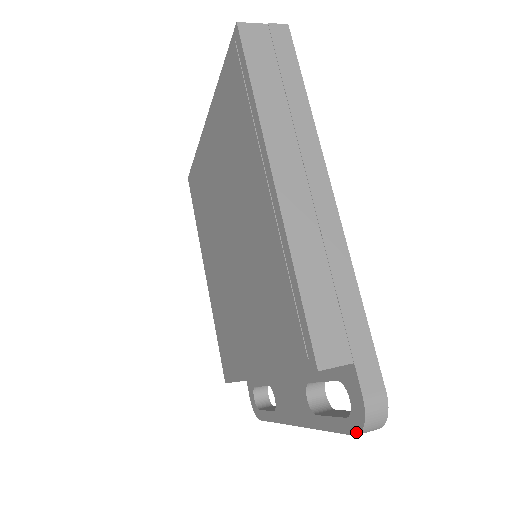
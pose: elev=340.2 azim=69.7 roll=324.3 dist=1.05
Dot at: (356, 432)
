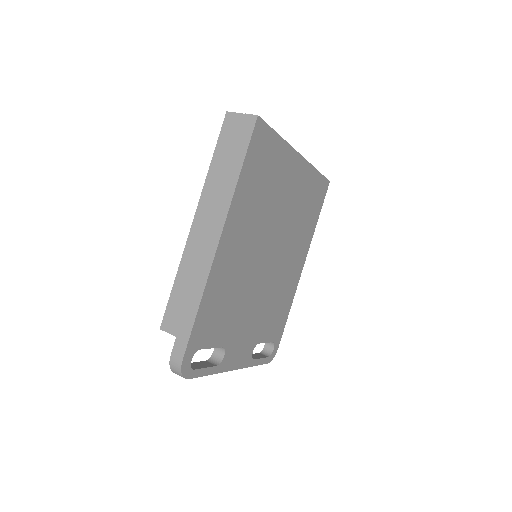
Dot at: occluded
